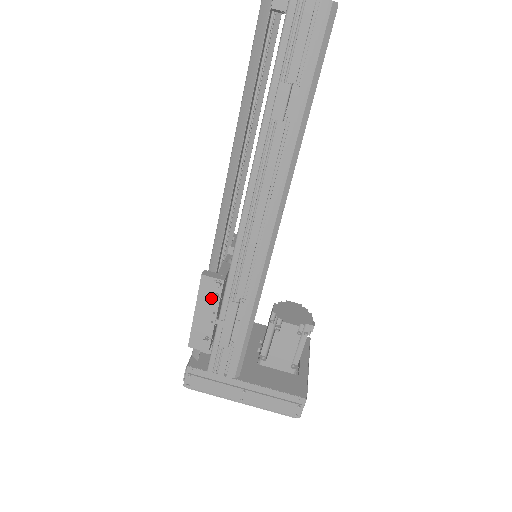
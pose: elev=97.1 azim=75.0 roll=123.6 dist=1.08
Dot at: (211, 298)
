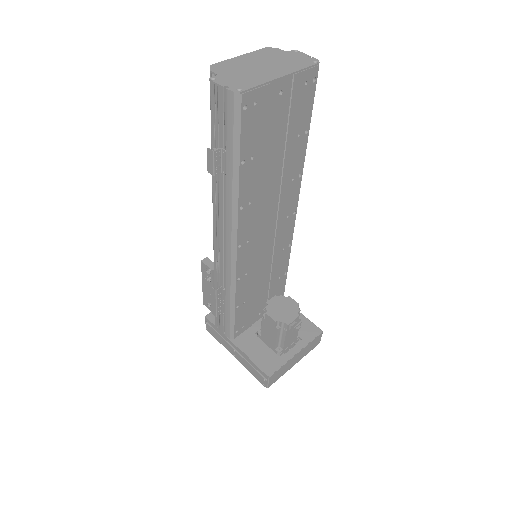
Dot at: occluded
